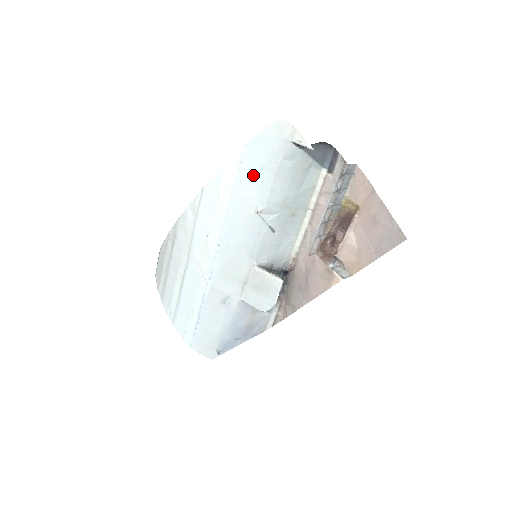
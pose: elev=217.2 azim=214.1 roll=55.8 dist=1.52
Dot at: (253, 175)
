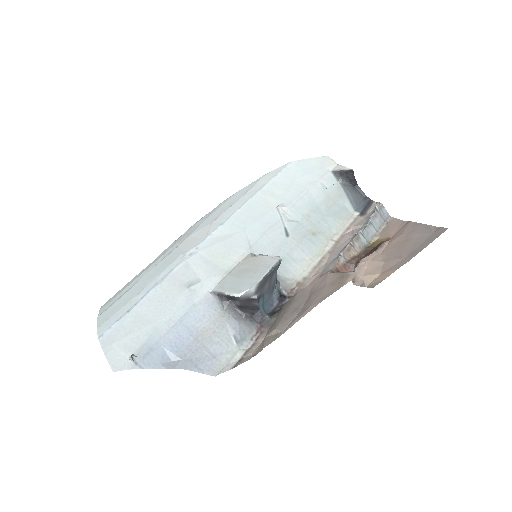
Dot at: (287, 182)
